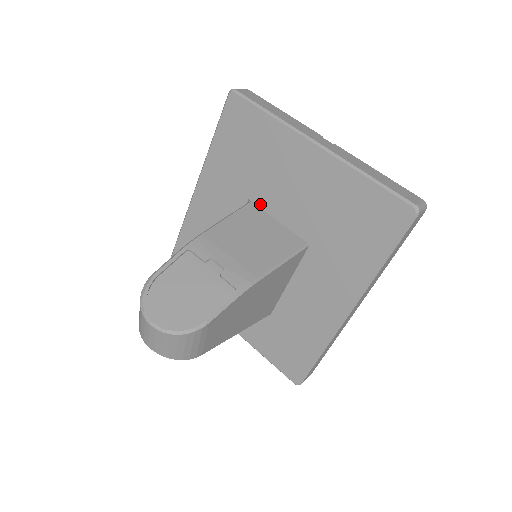
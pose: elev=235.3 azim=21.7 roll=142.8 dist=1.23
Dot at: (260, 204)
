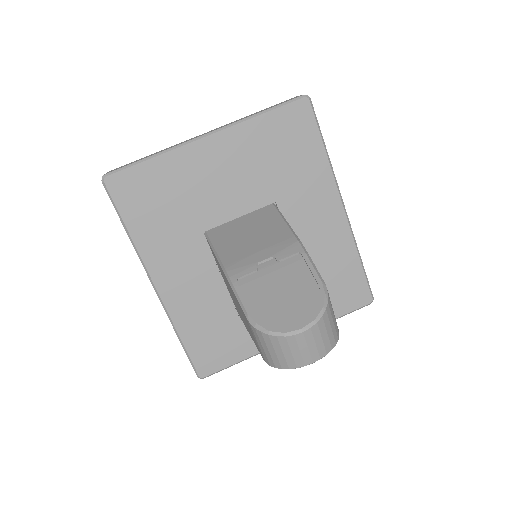
Dot at: (214, 224)
